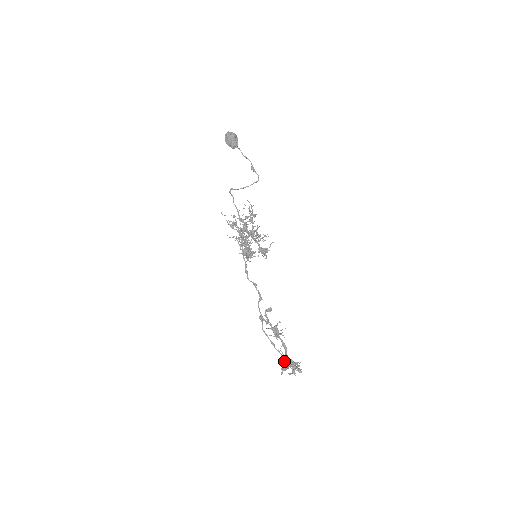
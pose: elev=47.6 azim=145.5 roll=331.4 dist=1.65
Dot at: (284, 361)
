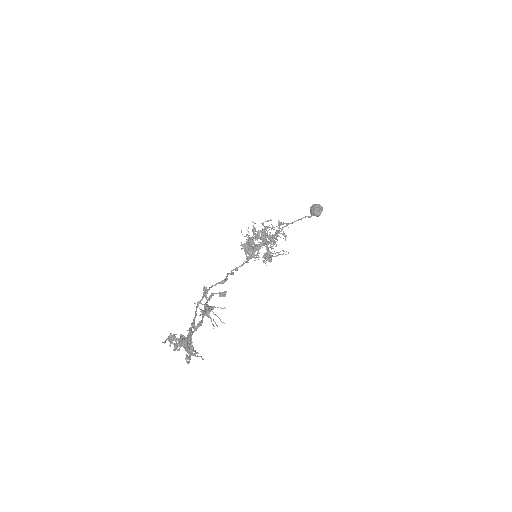
Dot at: (183, 336)
